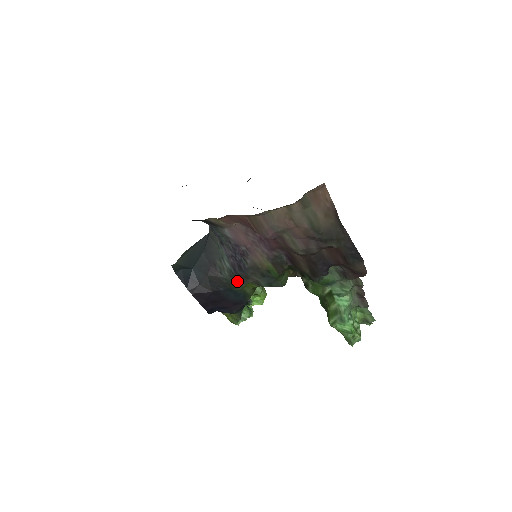
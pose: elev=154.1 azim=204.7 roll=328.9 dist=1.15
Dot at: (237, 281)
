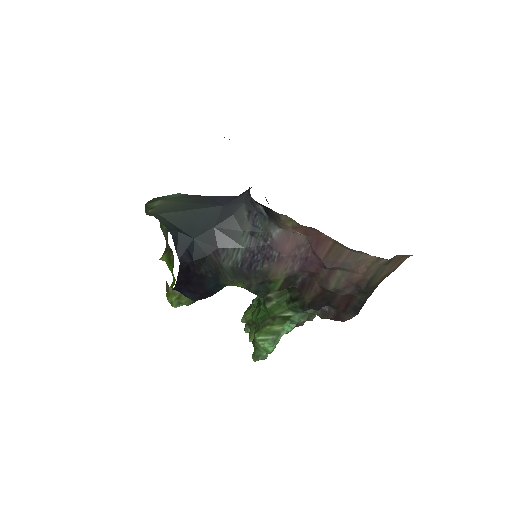
Dot at: (234, 276)
